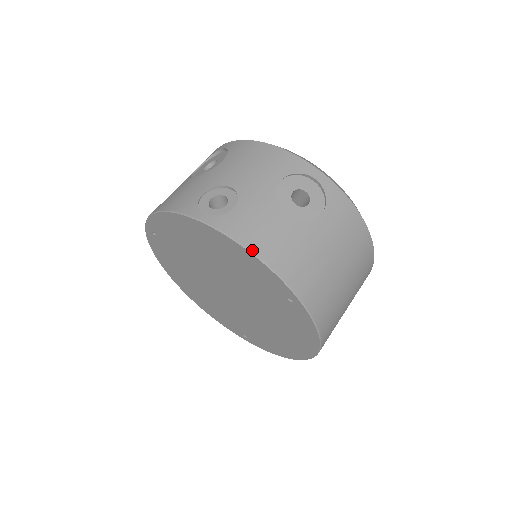
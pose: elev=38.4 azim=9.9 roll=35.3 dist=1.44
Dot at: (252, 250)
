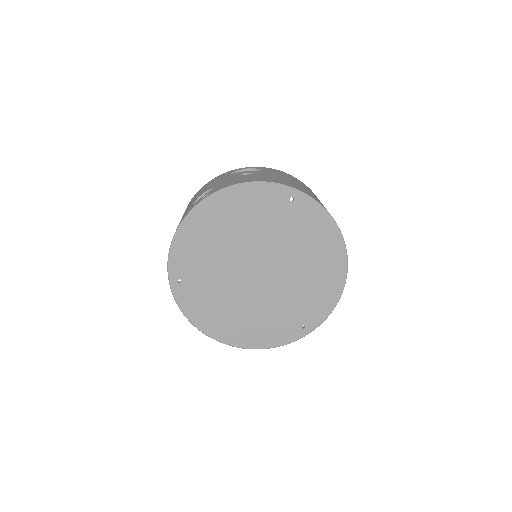
Dot at: (244, 182)
